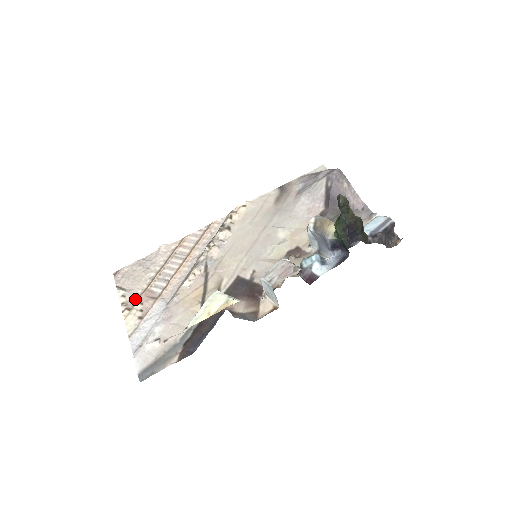
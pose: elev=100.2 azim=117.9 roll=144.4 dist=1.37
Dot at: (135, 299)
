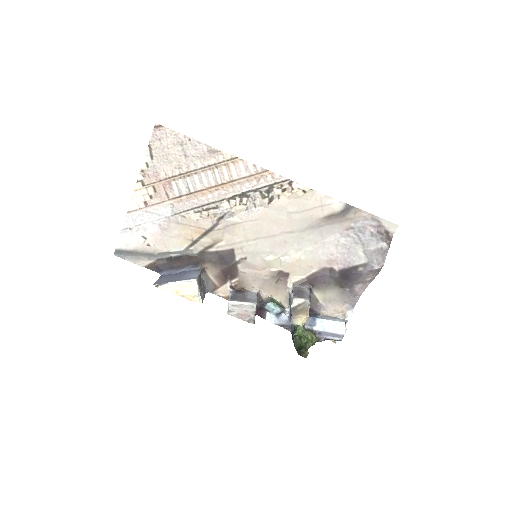
Dot at: (154, 178)
